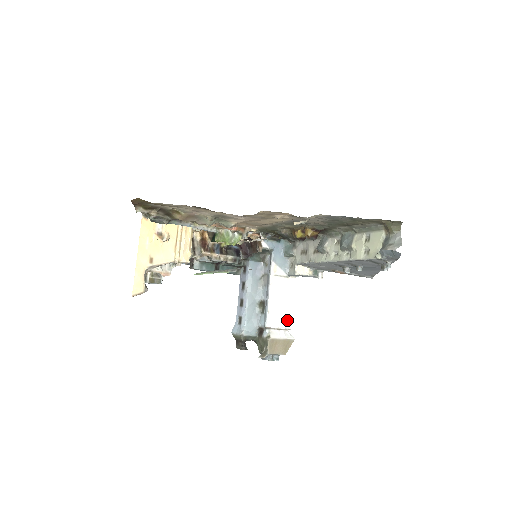
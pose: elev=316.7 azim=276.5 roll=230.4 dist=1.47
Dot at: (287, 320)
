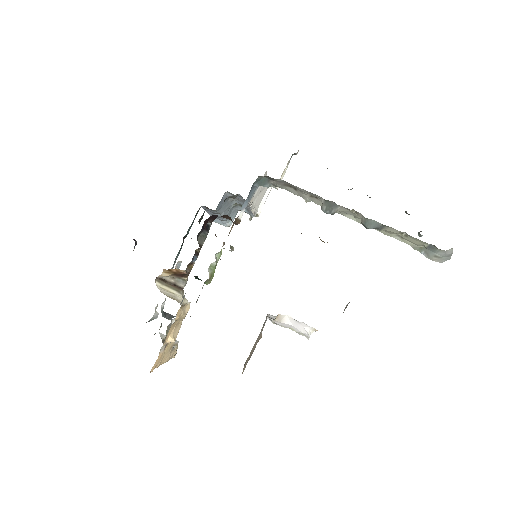
Dot at: (265, 189)
